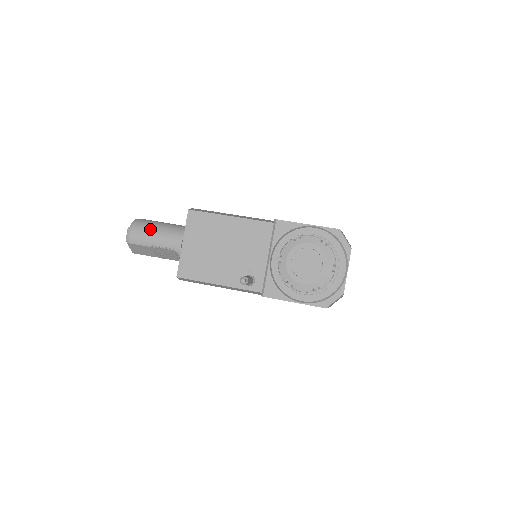
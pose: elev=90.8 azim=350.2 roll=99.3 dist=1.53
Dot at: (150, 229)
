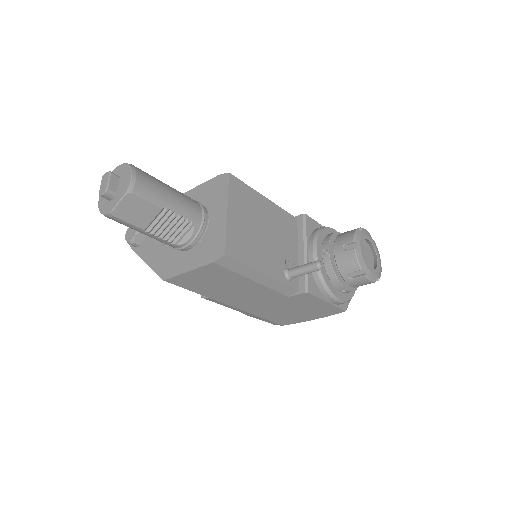
Dot at: (161, 183)
